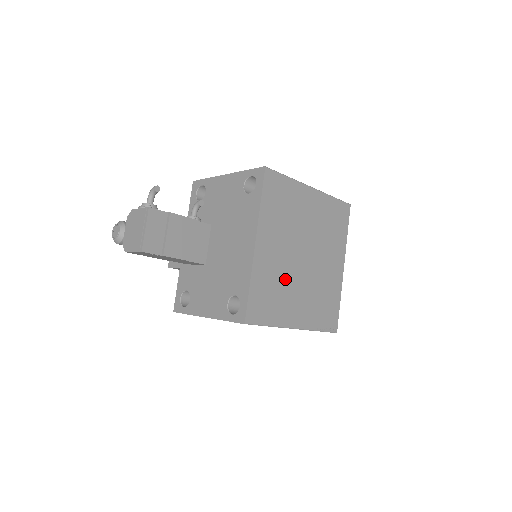
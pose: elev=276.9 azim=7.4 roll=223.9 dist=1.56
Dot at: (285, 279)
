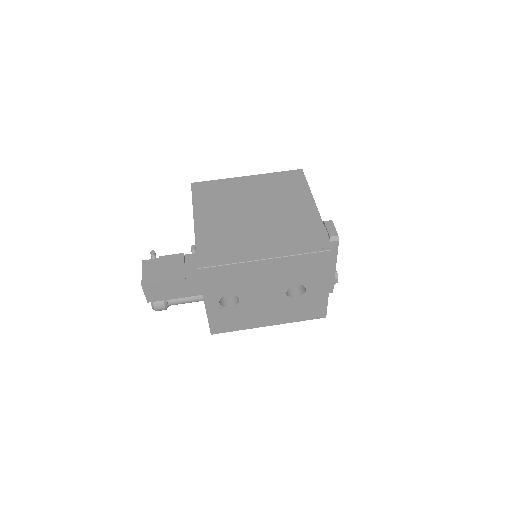
Dot at: (237, 232)
